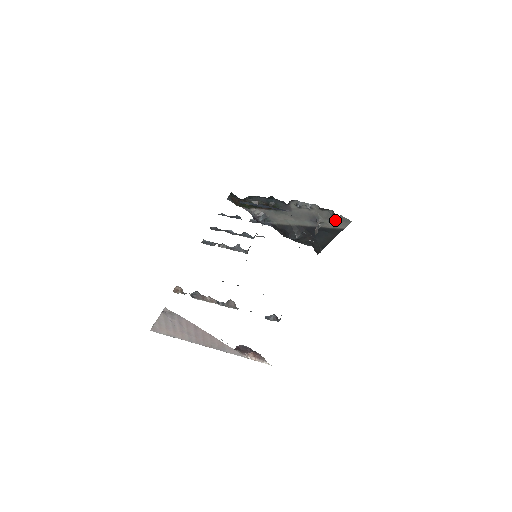
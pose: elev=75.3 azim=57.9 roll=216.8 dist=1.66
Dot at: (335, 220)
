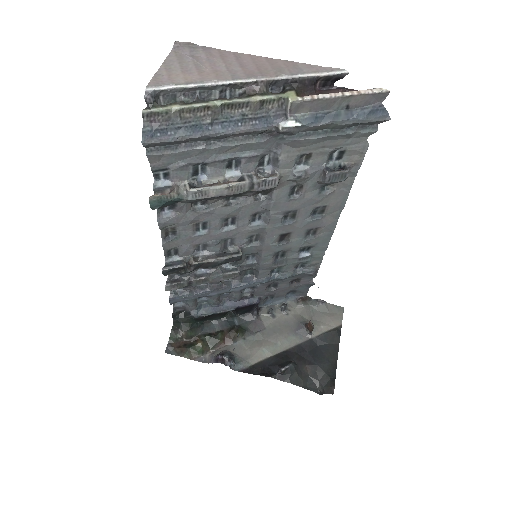
Dot at: (324, 315)
